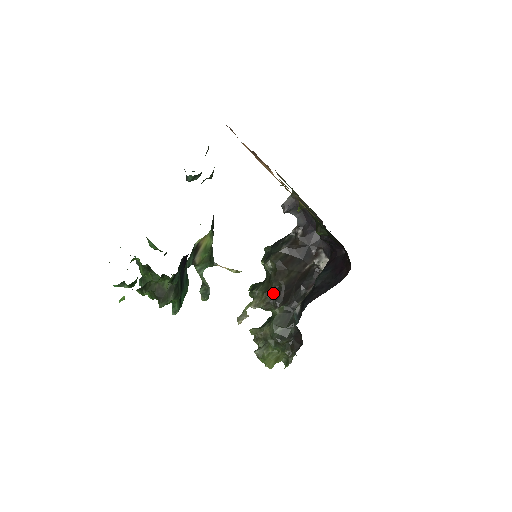
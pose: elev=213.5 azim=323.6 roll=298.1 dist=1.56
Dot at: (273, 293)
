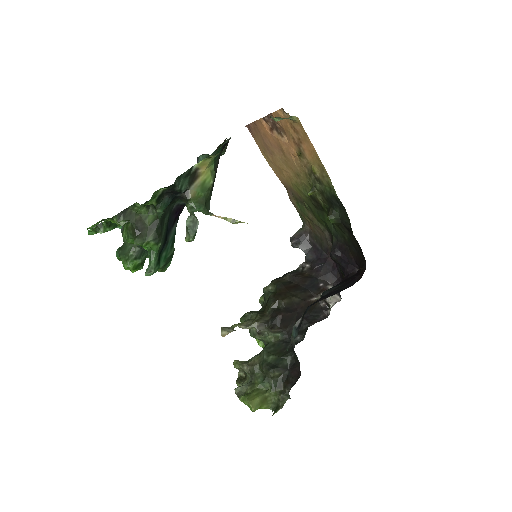
Dot at: (269, 315)
